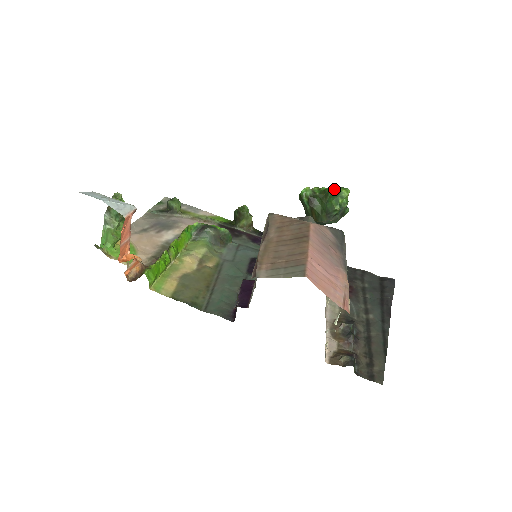
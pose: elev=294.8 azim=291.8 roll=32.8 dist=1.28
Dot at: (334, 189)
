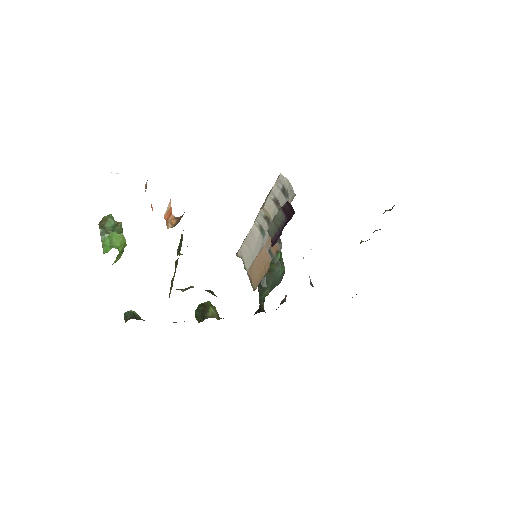
Dot at: occluded
